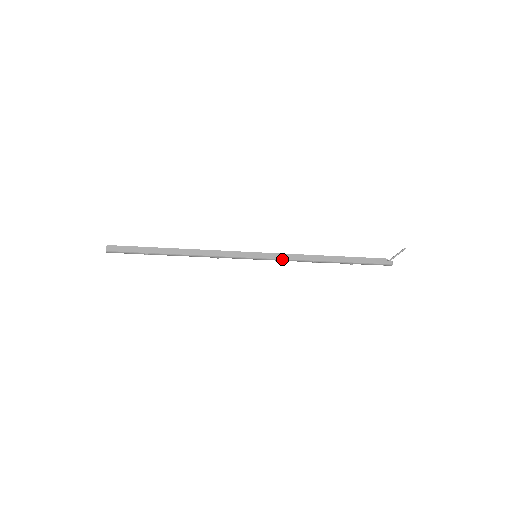
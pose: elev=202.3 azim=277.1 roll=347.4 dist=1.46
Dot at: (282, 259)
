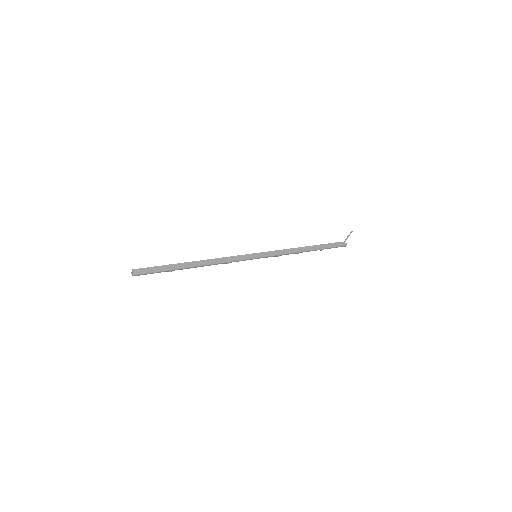
Dot at: (276, 255)
